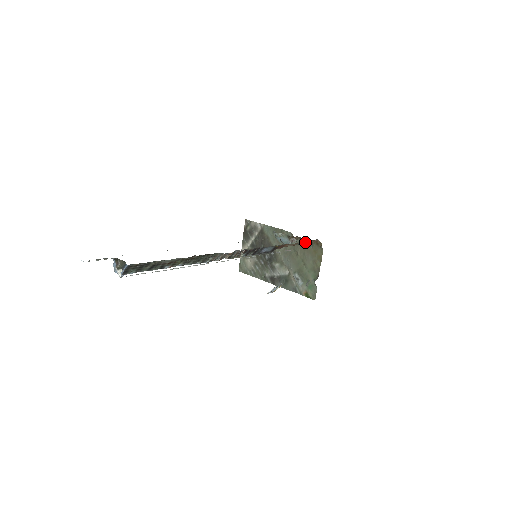
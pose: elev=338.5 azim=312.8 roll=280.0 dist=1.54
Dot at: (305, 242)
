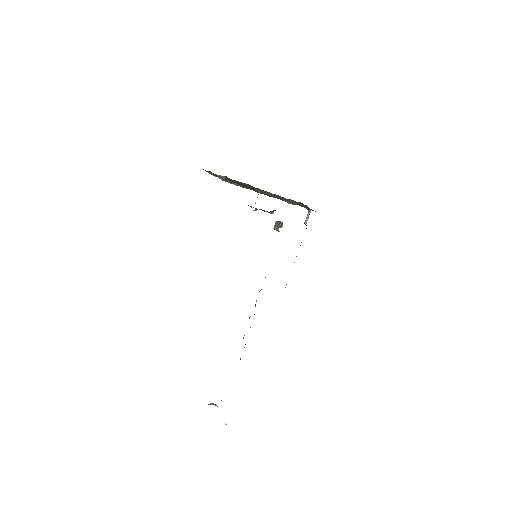
Dot at: occluded
